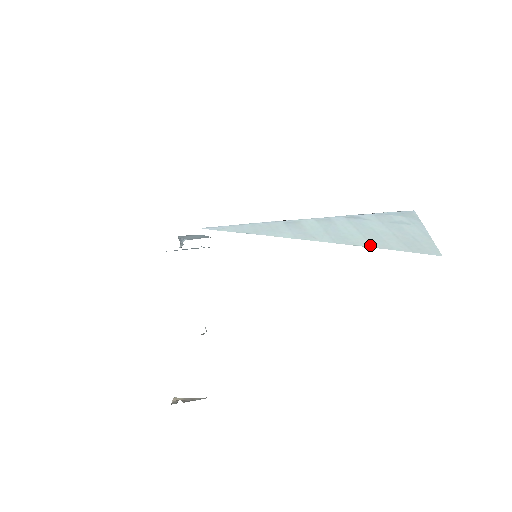
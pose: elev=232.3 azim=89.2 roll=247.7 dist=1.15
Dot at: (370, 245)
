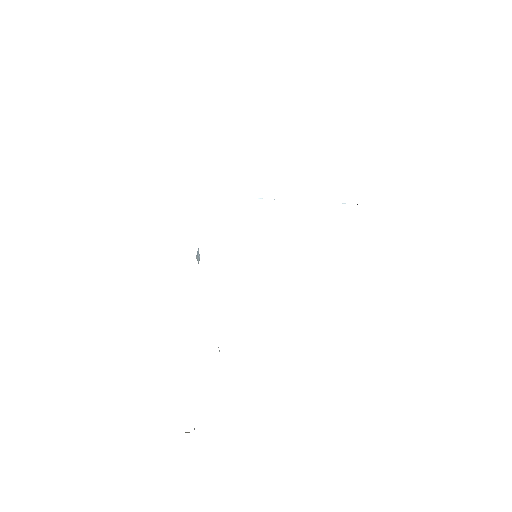
Dot at: occluded
